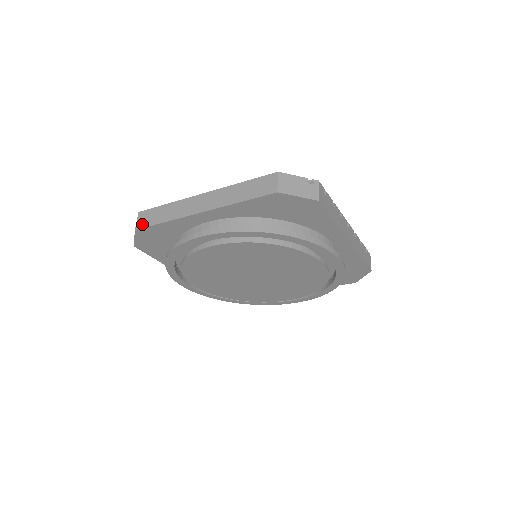
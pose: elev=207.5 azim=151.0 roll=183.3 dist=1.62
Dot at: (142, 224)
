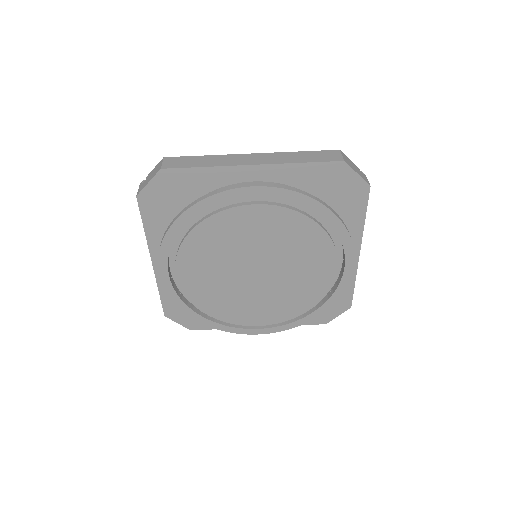
Dot at: (171, 165)
